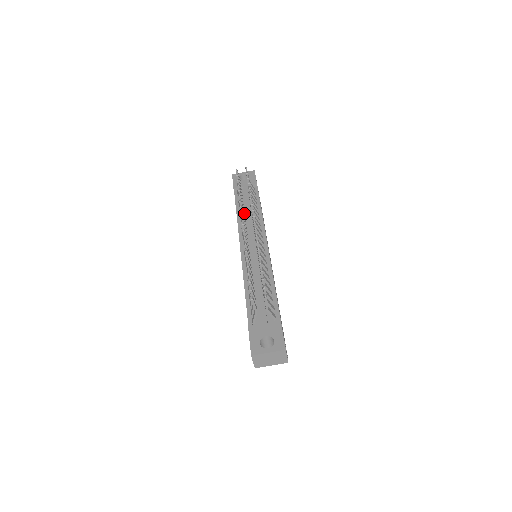
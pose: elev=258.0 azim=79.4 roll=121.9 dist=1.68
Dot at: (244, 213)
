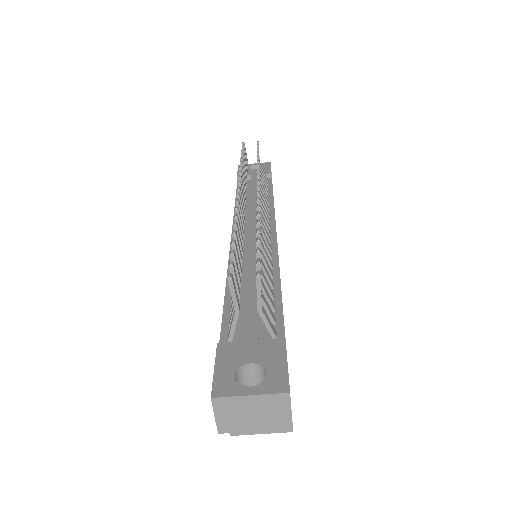
Dot at: occluded
